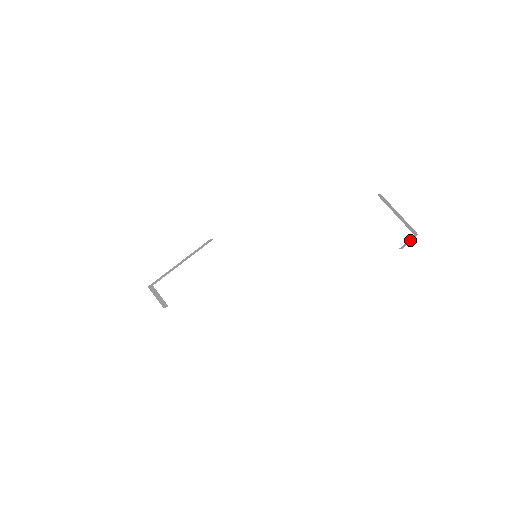
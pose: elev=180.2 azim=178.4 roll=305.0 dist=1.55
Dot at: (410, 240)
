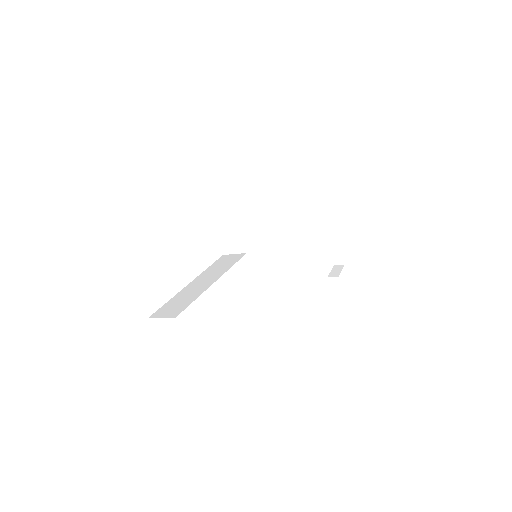
Dot at: (339, 269)
